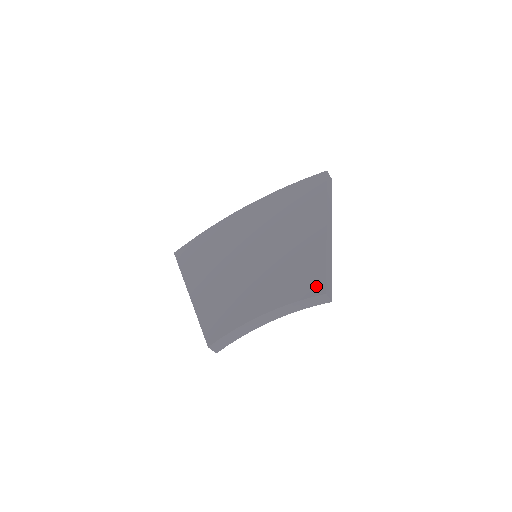
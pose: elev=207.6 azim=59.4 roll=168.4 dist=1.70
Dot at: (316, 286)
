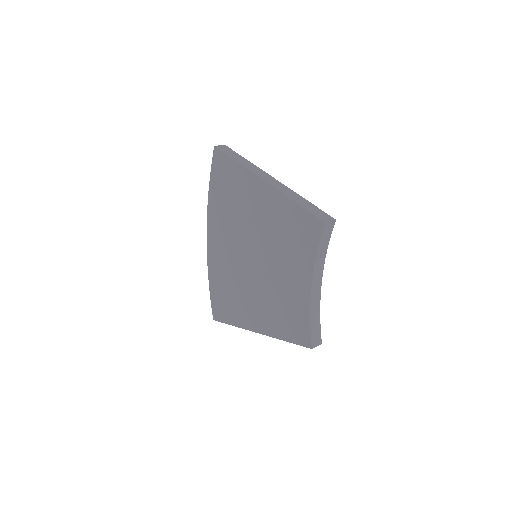
Dot at: (313, 226)
